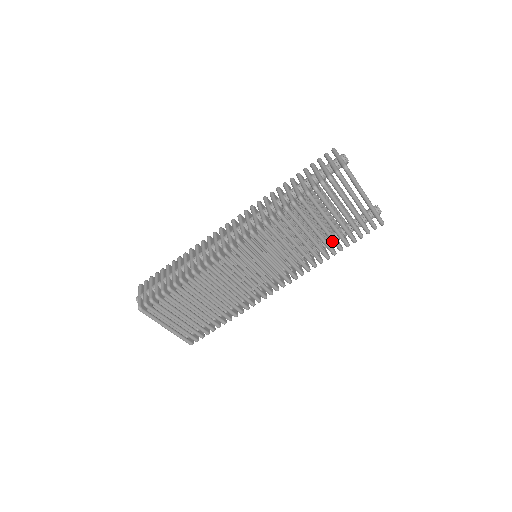
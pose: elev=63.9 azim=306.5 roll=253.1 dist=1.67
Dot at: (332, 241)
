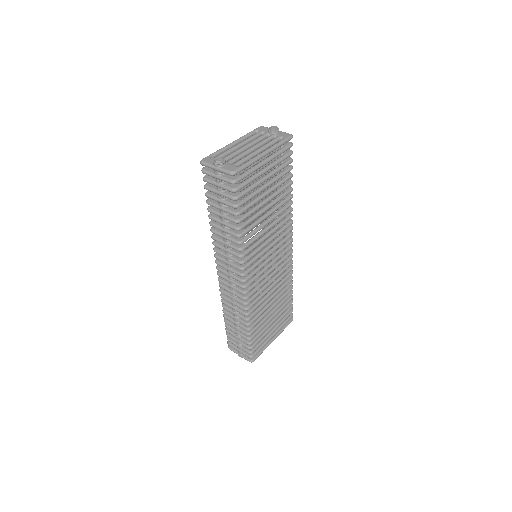
Dot at: occluded
